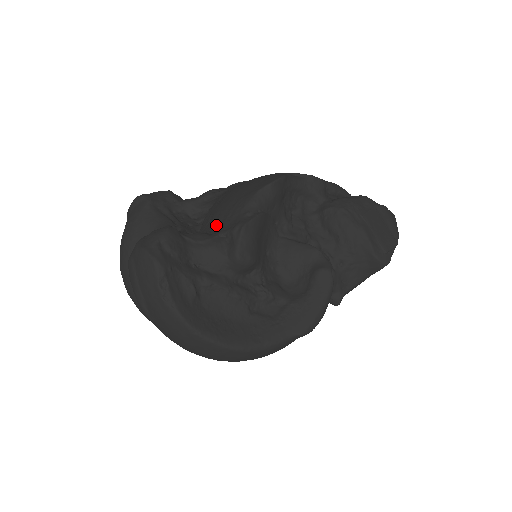
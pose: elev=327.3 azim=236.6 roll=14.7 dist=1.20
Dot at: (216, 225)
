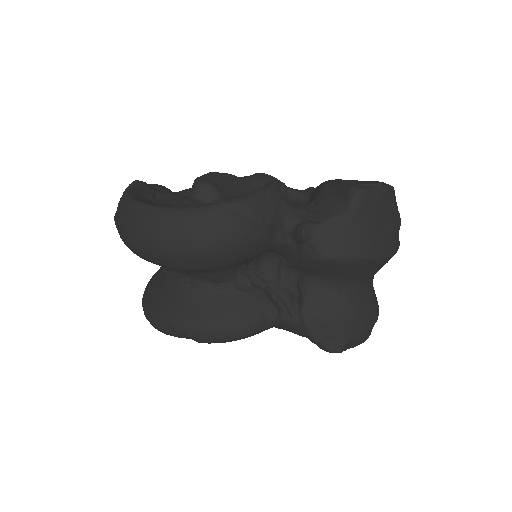
Dot at: occluded
